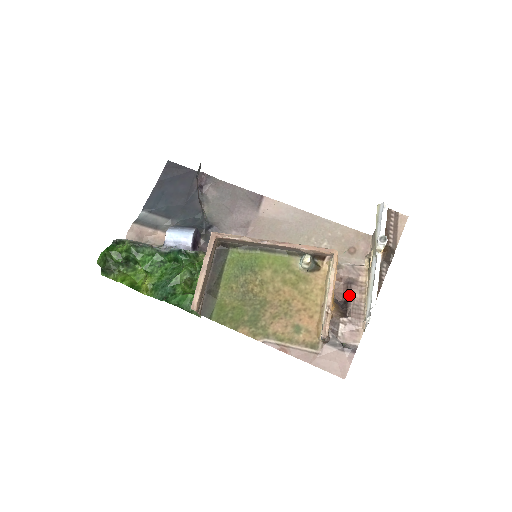
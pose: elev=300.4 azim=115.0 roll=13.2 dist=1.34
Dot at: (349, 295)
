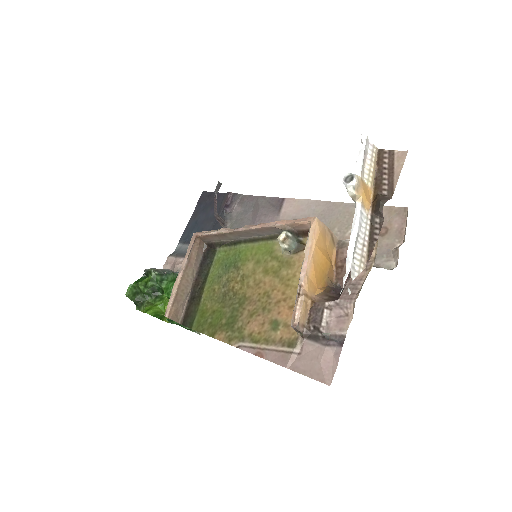
Dot at: (349, 275)
